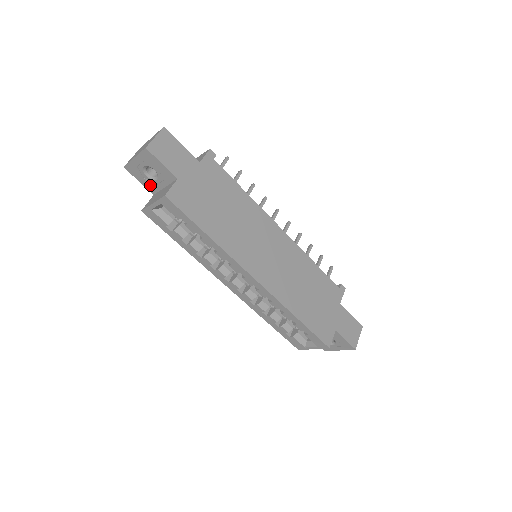
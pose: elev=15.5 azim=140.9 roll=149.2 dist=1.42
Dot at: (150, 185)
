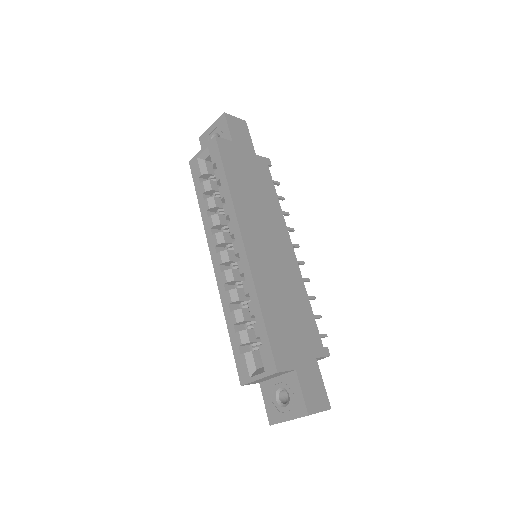
Dot at: occluded
